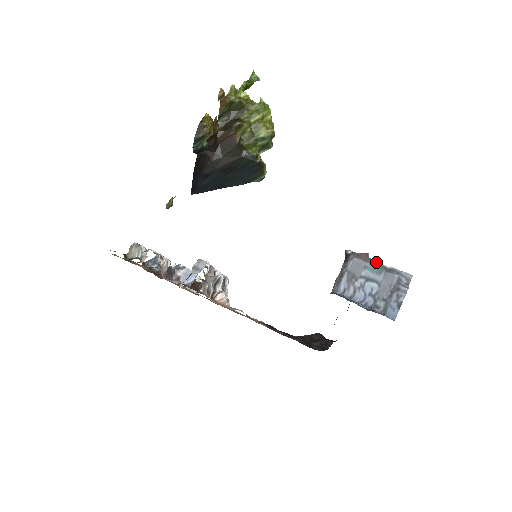
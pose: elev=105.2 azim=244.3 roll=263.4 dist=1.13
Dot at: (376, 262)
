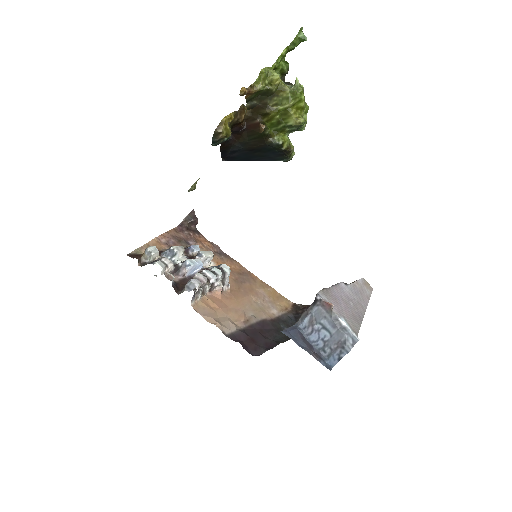
Dot at: (335, 316)
